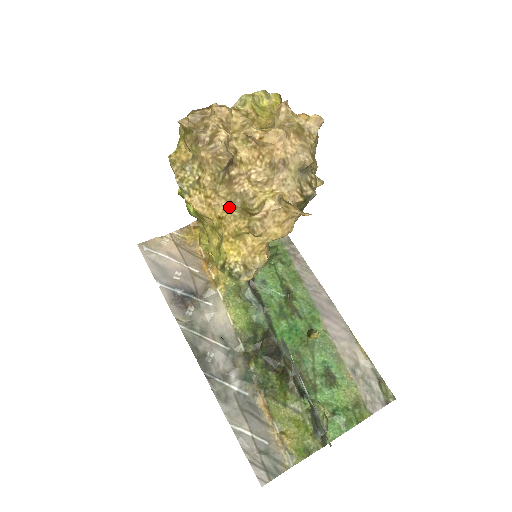
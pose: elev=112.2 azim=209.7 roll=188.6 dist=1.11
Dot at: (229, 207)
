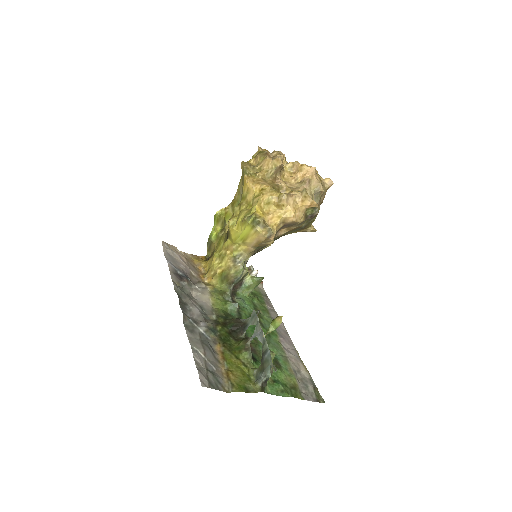
Dot at: (270, 186)
